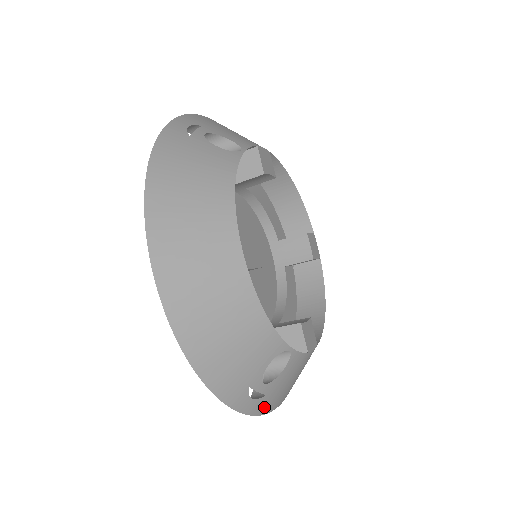
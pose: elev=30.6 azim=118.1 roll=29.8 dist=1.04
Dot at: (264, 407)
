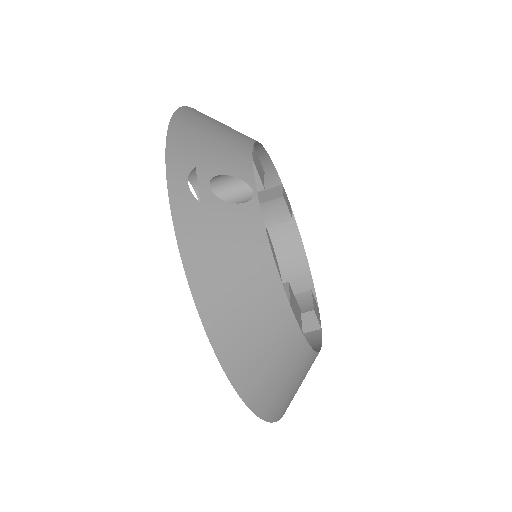
Dot at: occluded
